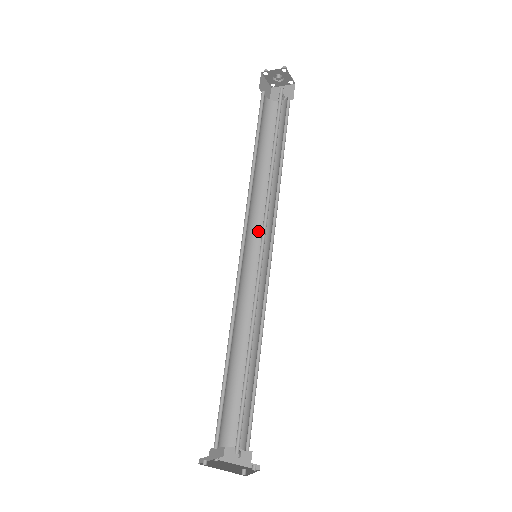
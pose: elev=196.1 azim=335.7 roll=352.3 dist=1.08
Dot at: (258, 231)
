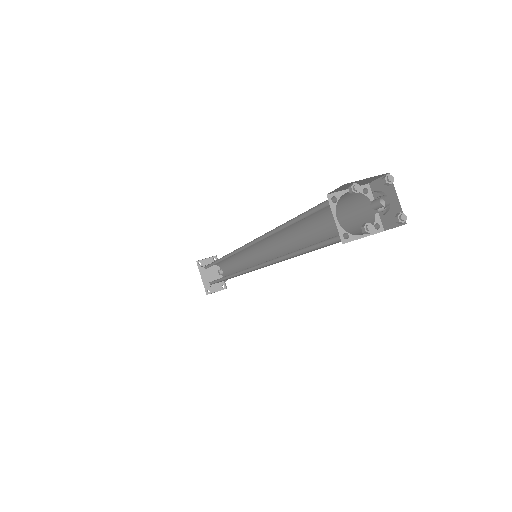
Dot at: (275, 241)
